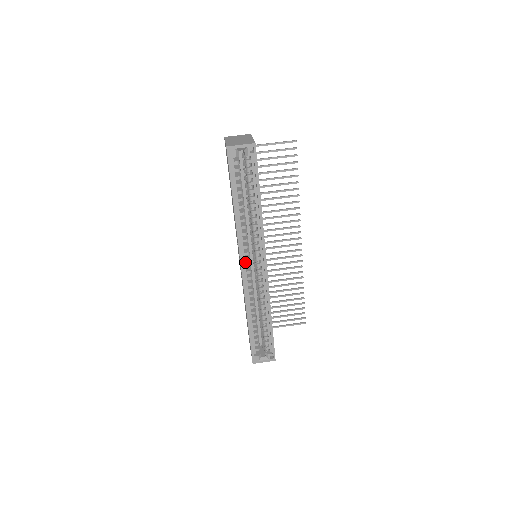
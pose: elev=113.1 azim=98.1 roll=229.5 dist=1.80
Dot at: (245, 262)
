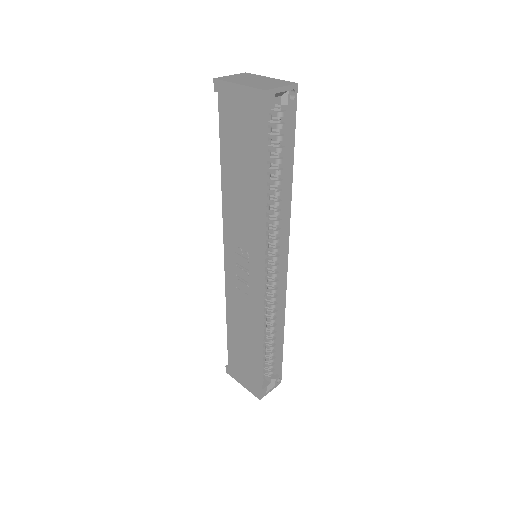
Dot at: occluded
